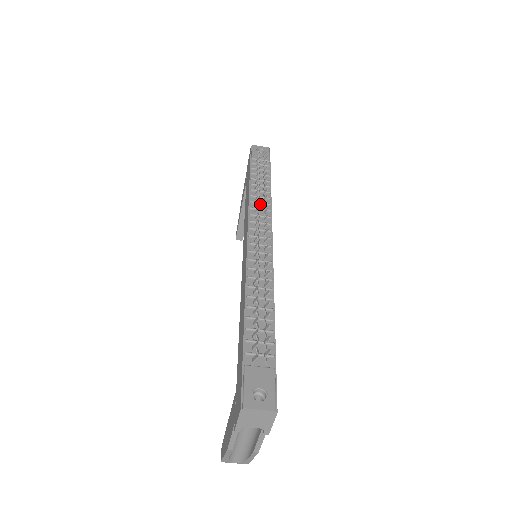
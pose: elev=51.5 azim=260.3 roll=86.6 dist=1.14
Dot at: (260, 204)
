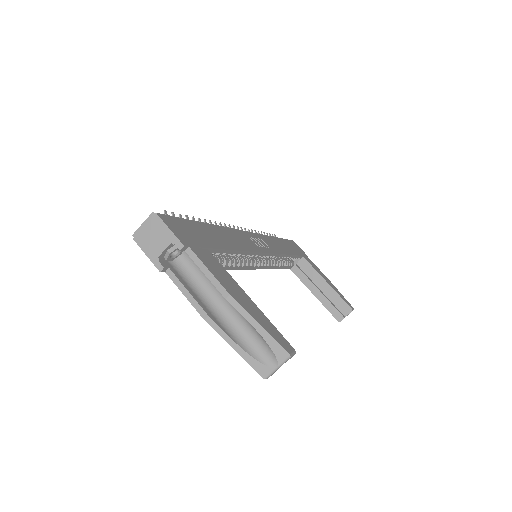
Dot at: occluded
